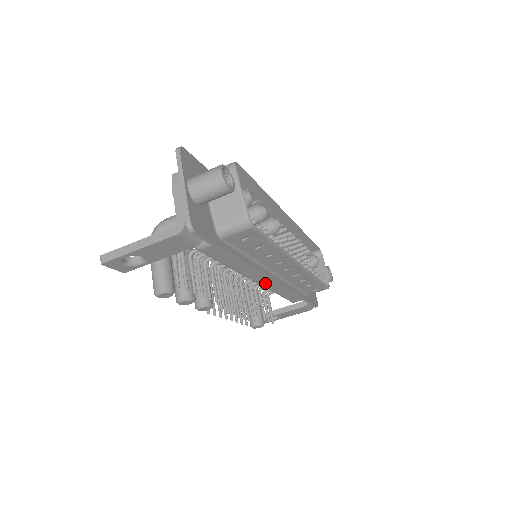
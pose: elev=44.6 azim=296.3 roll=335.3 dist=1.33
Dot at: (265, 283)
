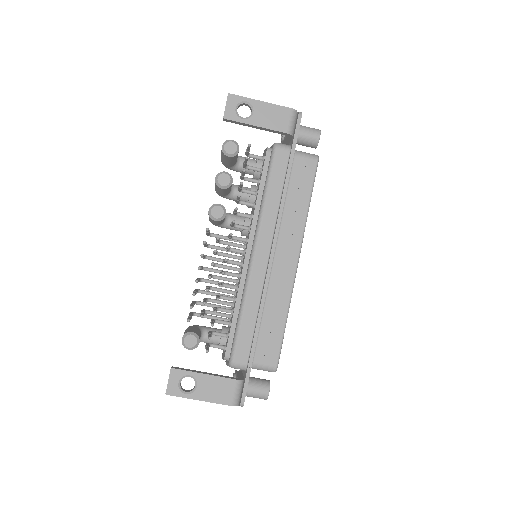
Dot at: (257, 265)
